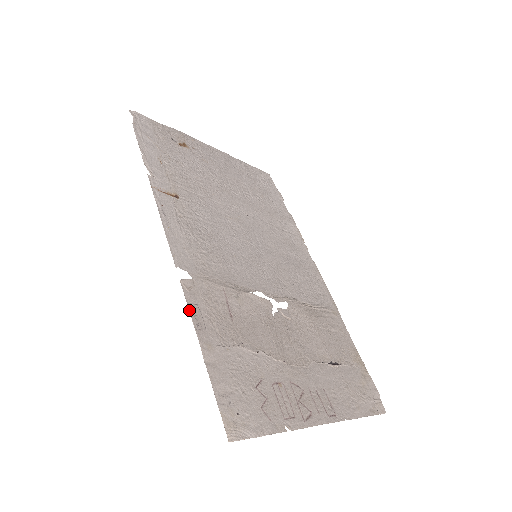
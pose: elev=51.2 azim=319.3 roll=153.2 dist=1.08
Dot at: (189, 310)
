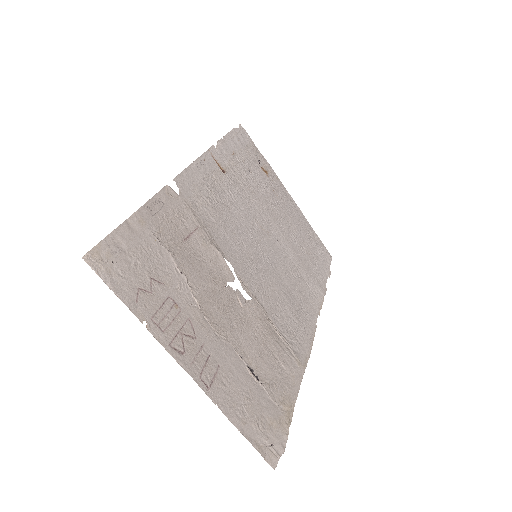
Dot at: (153, 197)
